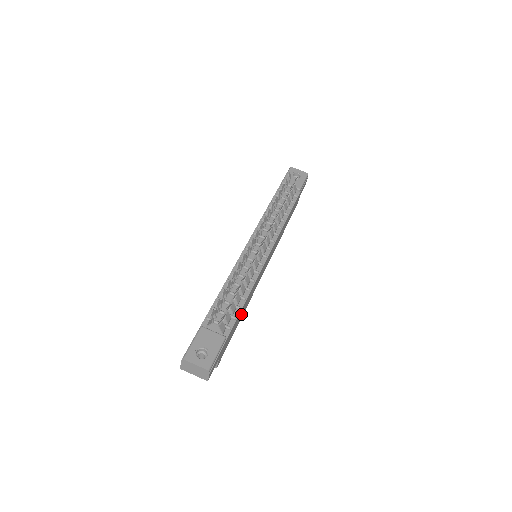
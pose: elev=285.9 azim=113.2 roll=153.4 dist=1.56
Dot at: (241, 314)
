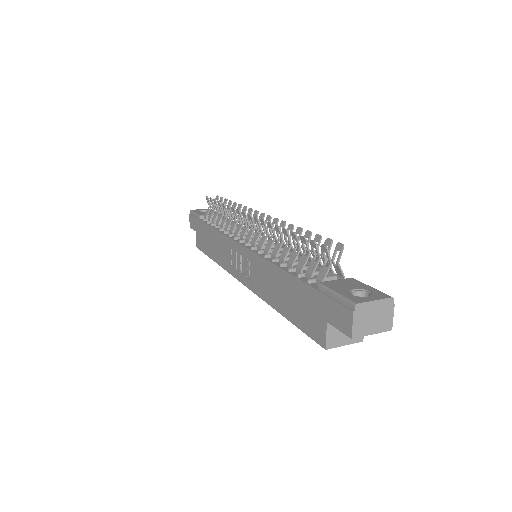
Dot at: occluded
